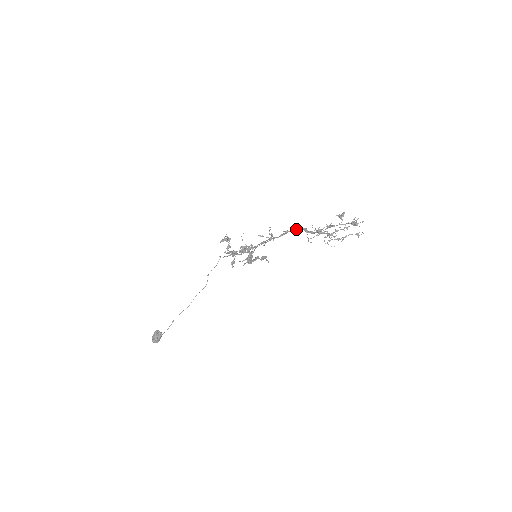
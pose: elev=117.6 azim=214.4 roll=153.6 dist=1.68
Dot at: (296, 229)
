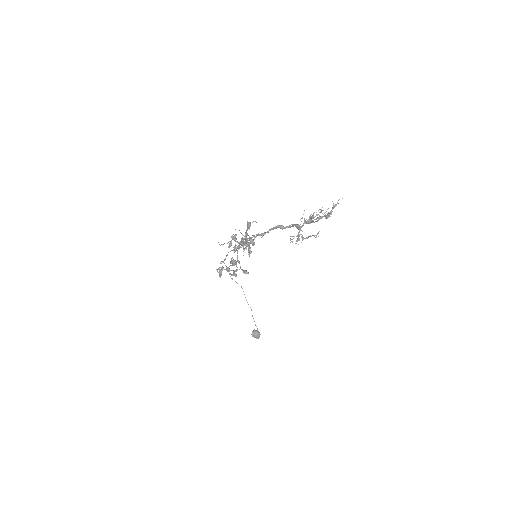
Dot at: occluded
